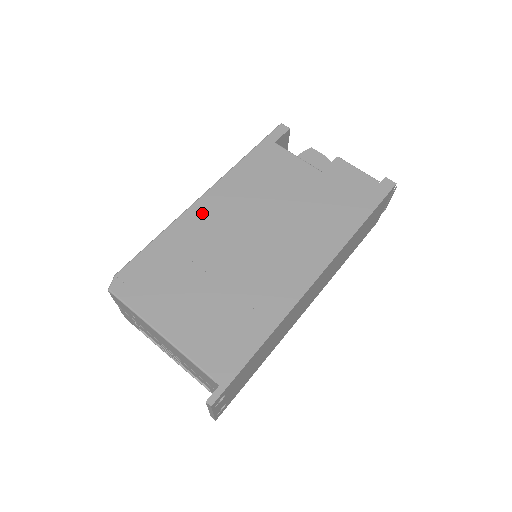
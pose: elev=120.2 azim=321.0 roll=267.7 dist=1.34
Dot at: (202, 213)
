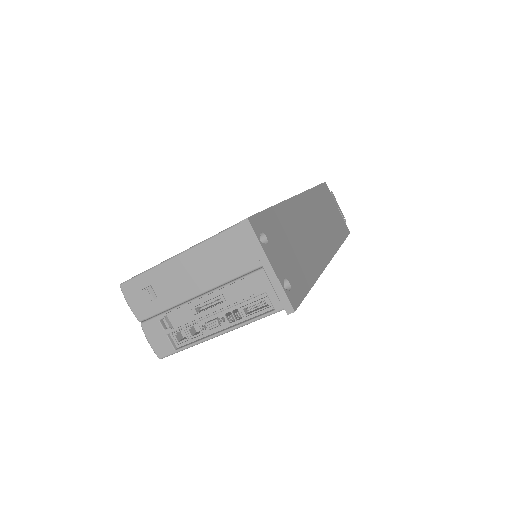
Dot at: occluded
